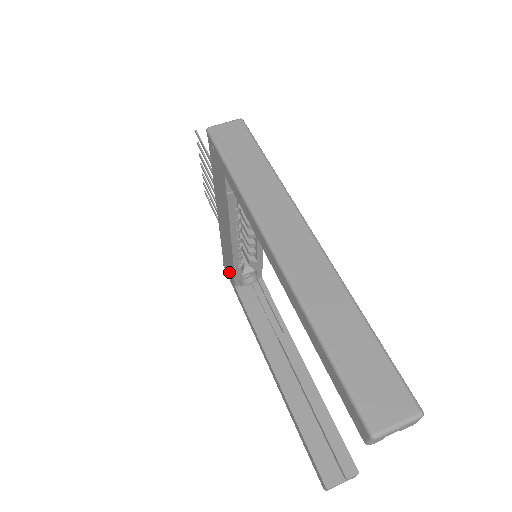
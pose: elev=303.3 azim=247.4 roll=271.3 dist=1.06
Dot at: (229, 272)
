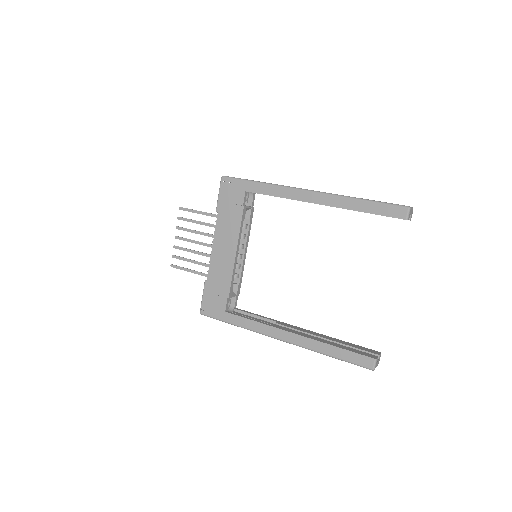
Dot at: (216, 304)
